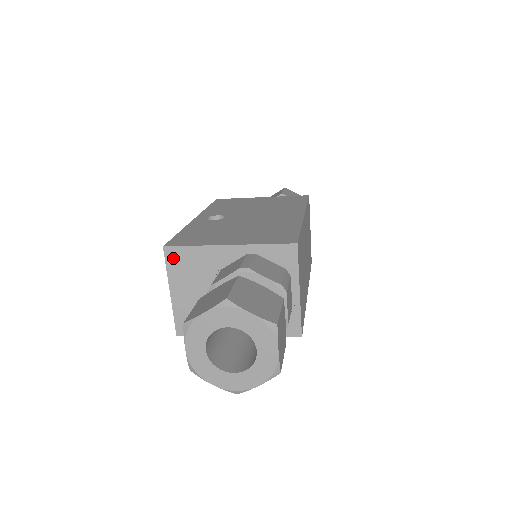
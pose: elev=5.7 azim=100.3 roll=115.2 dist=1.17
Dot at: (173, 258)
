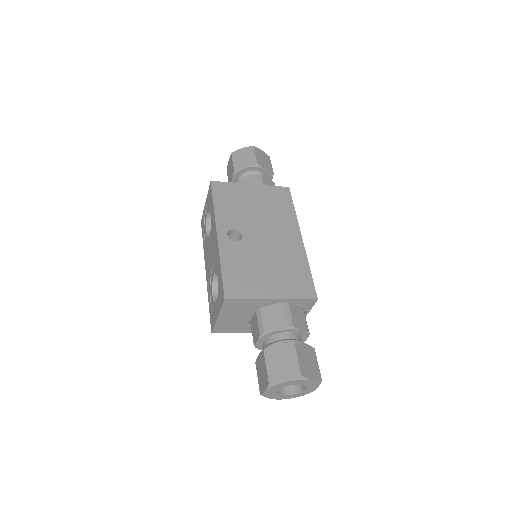
Dot at: (229, 304)
